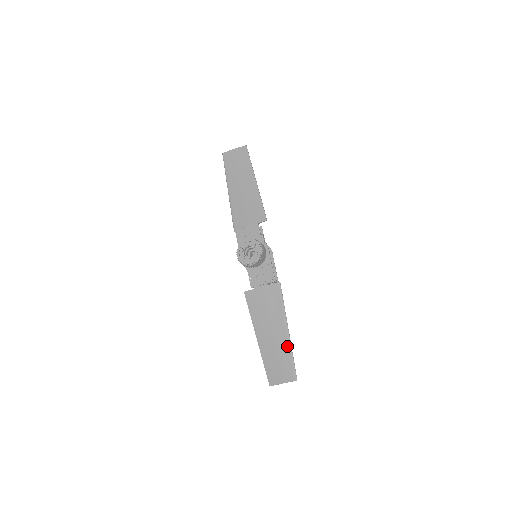
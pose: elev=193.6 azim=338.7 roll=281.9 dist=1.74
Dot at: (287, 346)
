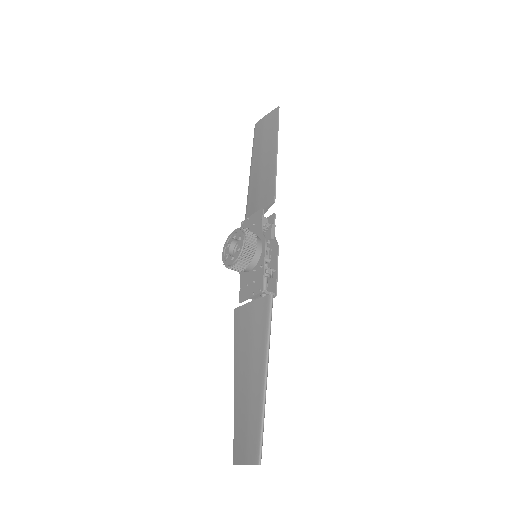
Dot at: (259, 400)
